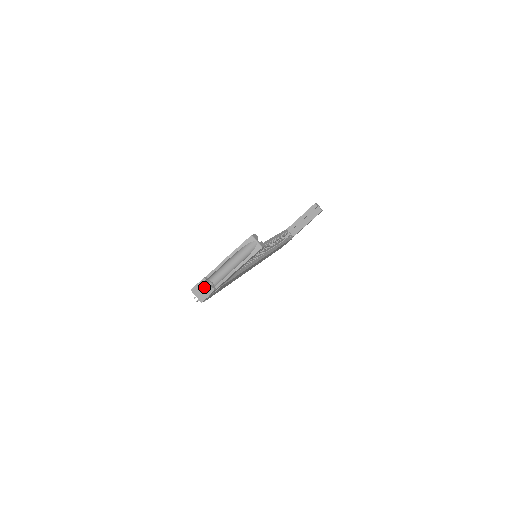
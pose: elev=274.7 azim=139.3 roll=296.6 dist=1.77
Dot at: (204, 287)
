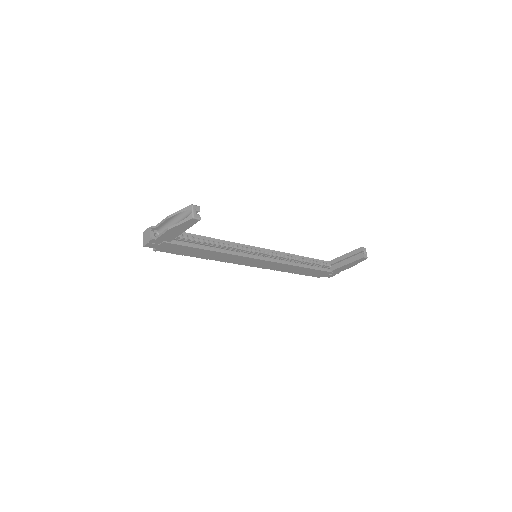
Dot at: (149, 233)
